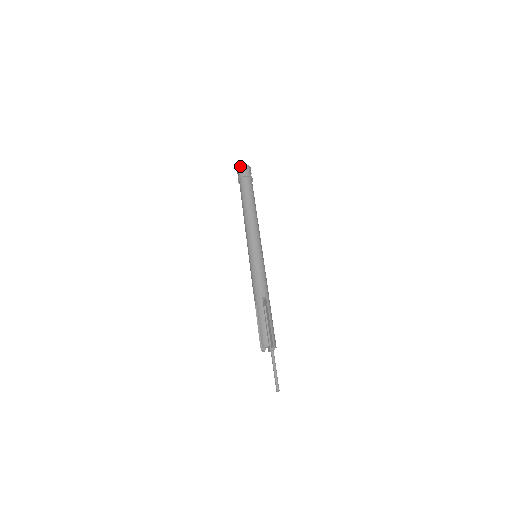
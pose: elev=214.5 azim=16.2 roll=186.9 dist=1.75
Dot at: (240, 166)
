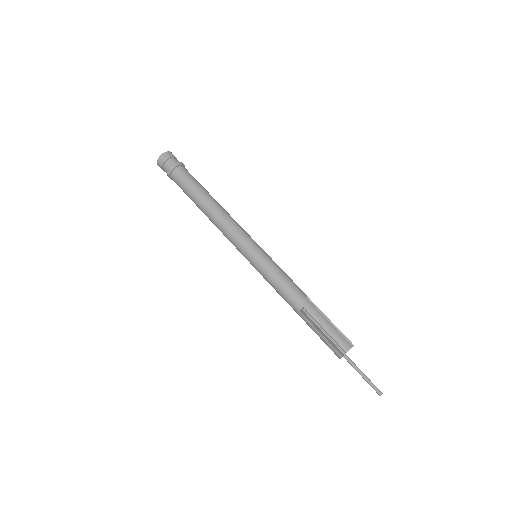
Dot at: (165, 153)
